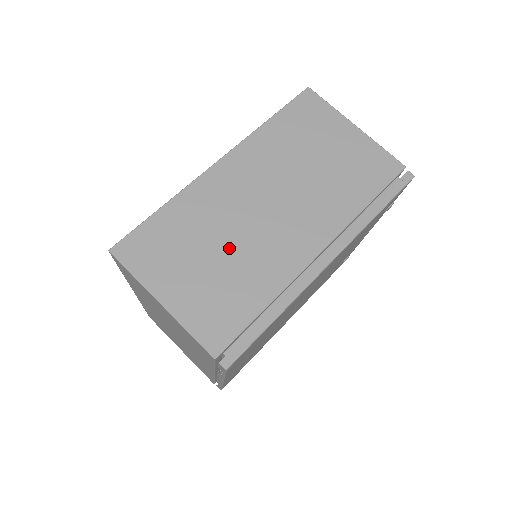
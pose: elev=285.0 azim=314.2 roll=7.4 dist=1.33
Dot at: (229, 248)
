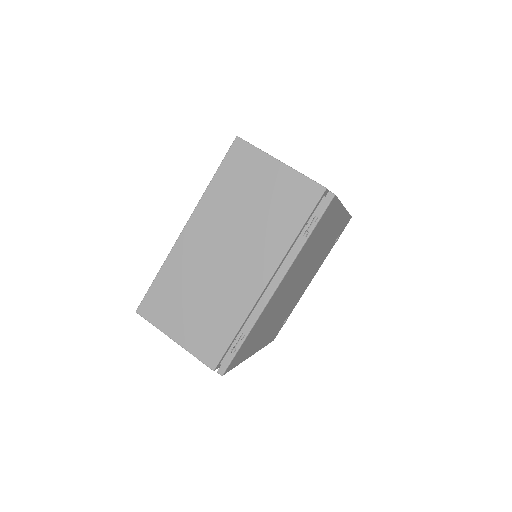
Dot at: occluded
